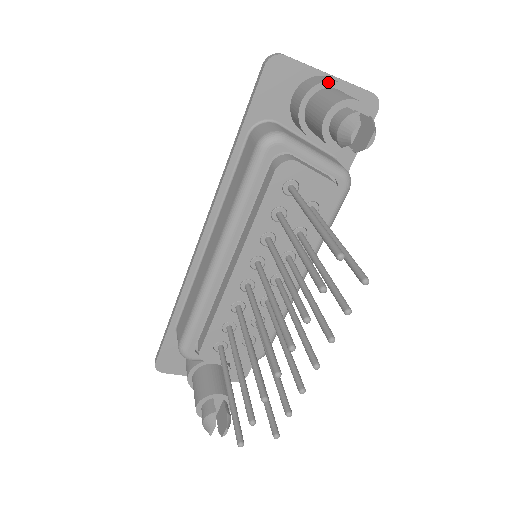
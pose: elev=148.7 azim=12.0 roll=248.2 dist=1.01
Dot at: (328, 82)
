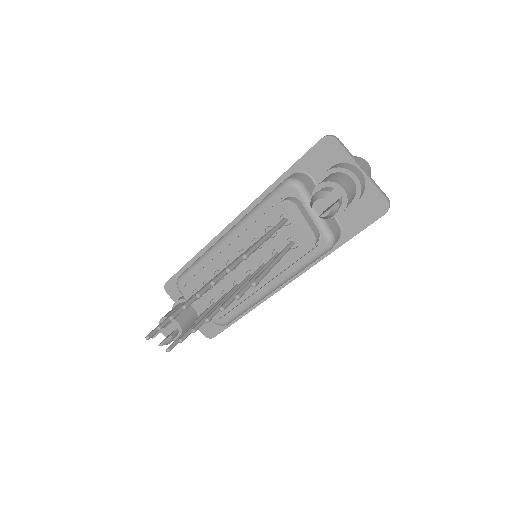
Dot at: (348, 170)
